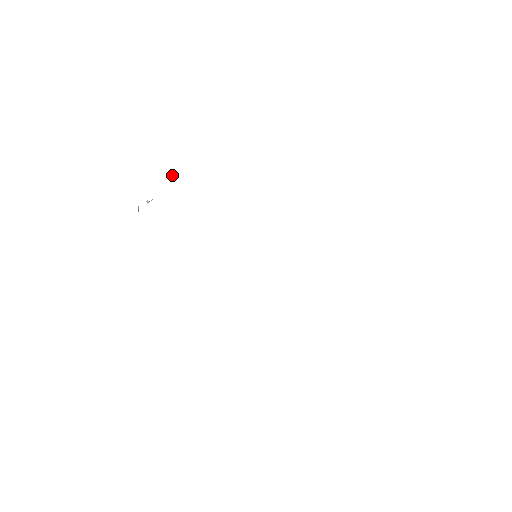
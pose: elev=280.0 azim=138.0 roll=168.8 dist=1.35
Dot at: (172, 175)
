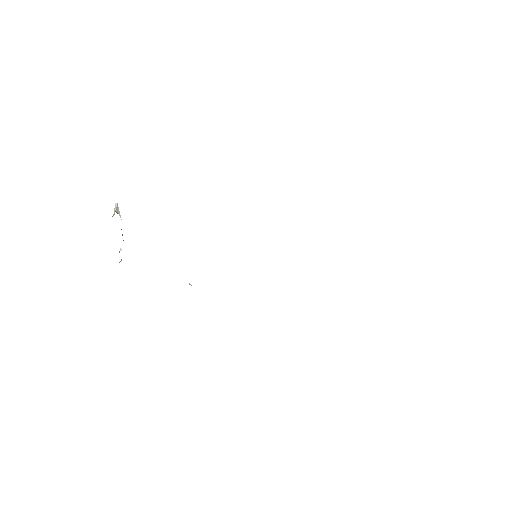
Dot at: (120, 215)
